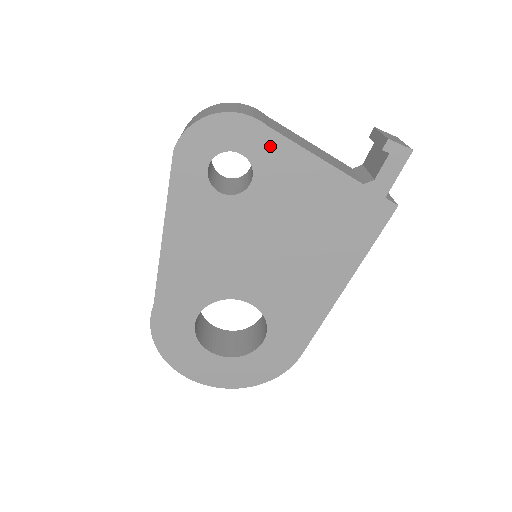
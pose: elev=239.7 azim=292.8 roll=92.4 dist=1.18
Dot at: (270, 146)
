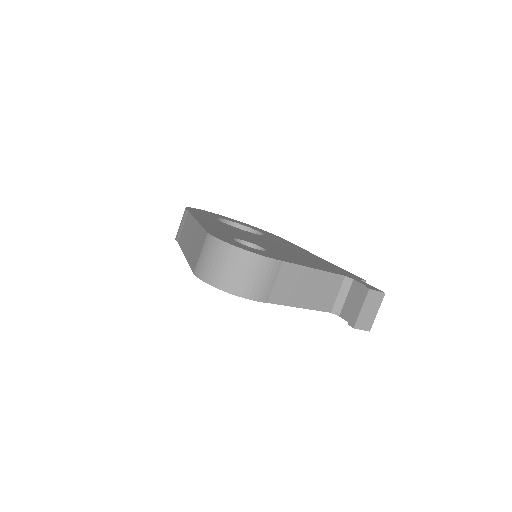
Dot at: occluded
